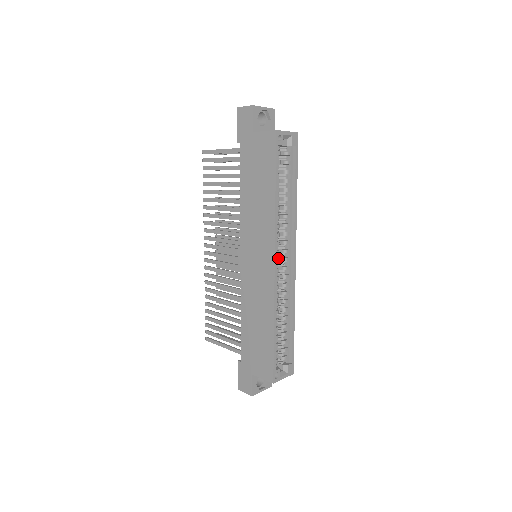
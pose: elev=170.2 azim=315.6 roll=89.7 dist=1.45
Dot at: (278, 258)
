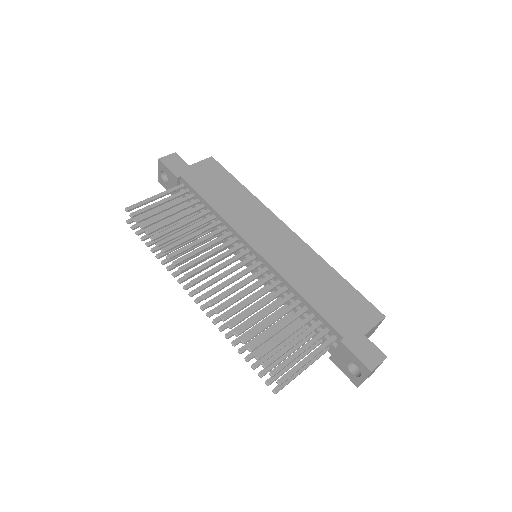
Dot at: occluded
